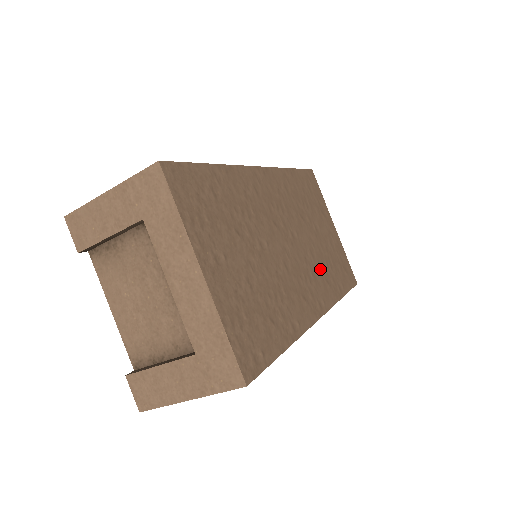
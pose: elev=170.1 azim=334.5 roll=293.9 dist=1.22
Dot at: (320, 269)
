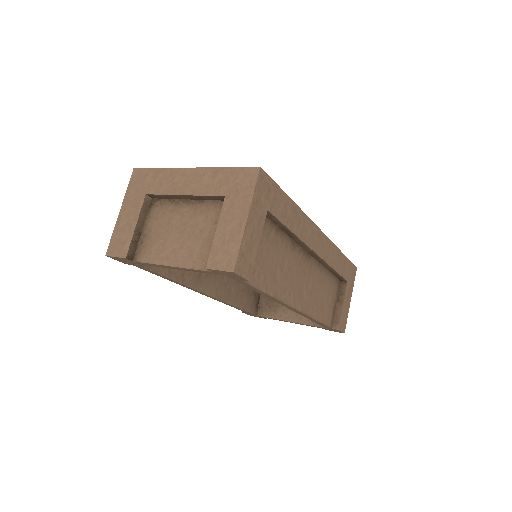
Dot at: occluded
